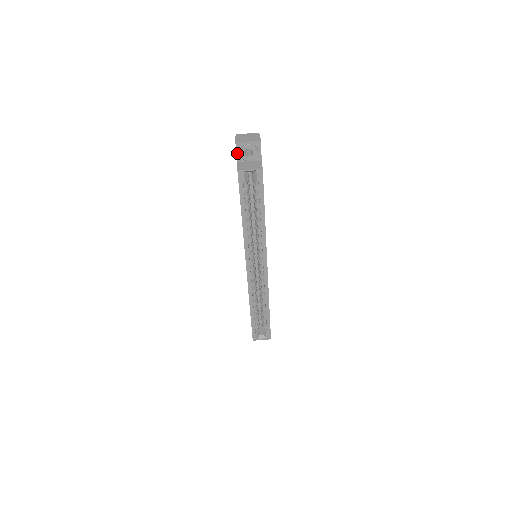
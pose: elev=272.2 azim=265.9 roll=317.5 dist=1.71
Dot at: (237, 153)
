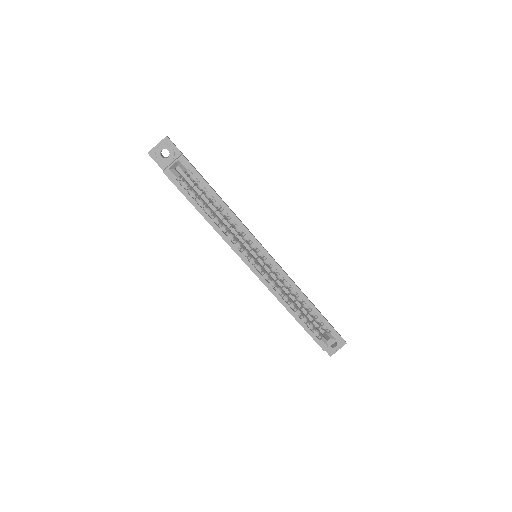
Dot at: (156, 162)
